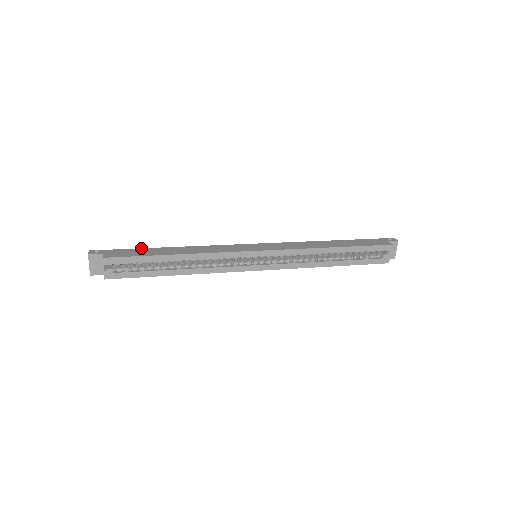
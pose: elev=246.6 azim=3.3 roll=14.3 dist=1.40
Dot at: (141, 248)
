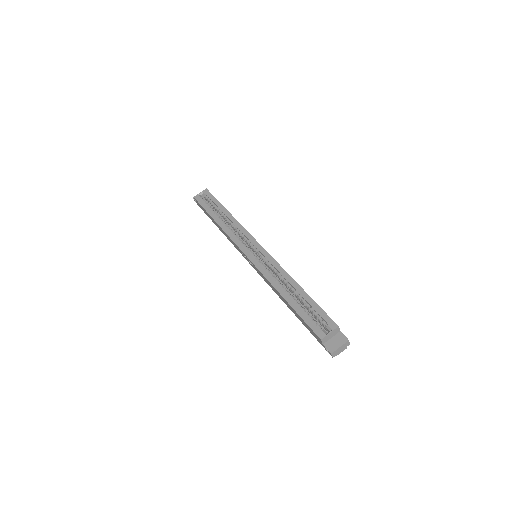
Dot at: occluded
